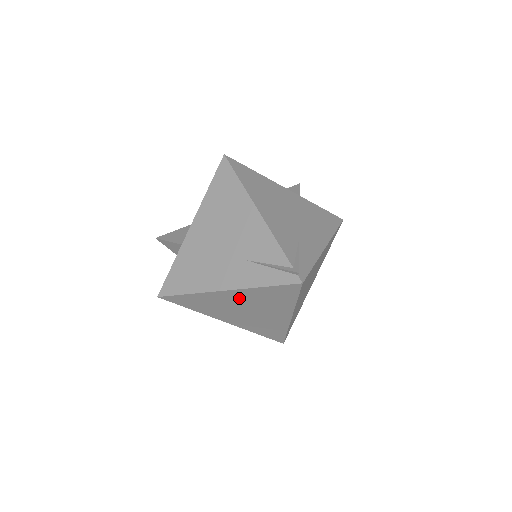
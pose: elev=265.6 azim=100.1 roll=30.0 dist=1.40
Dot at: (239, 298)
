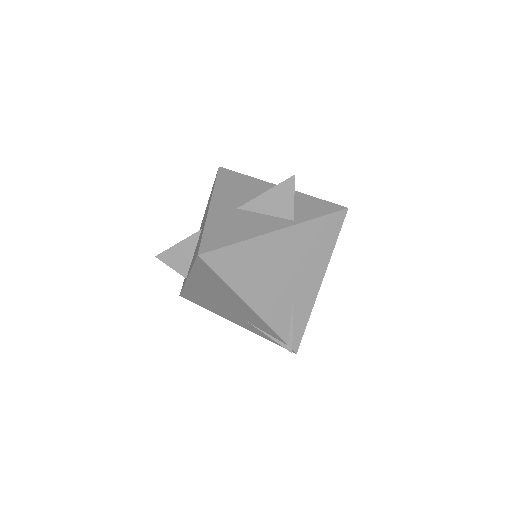
Dot at: occluded
